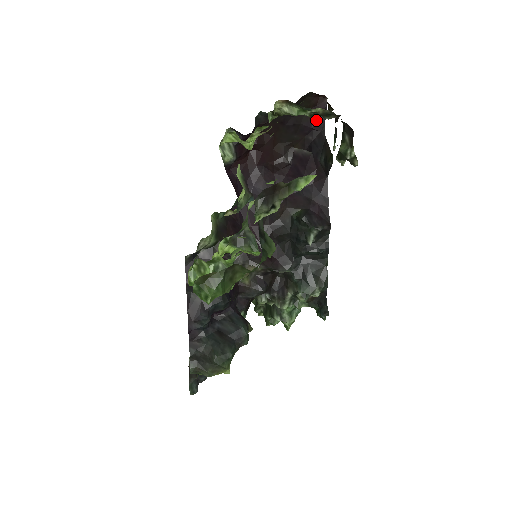
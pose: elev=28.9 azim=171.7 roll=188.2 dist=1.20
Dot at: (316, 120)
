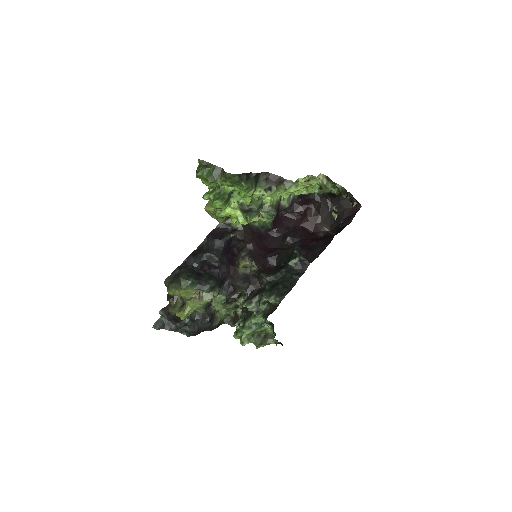
Dot at: (349, 216)
